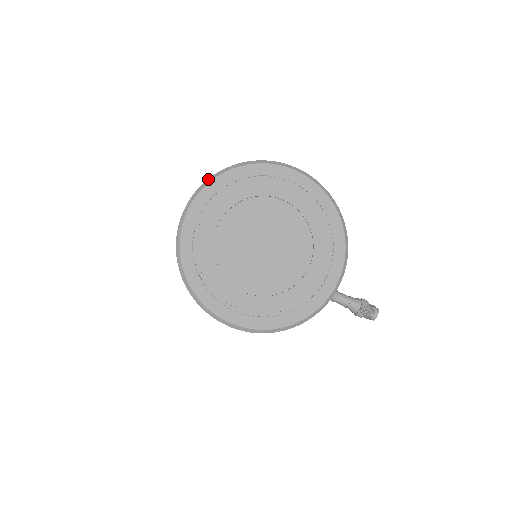
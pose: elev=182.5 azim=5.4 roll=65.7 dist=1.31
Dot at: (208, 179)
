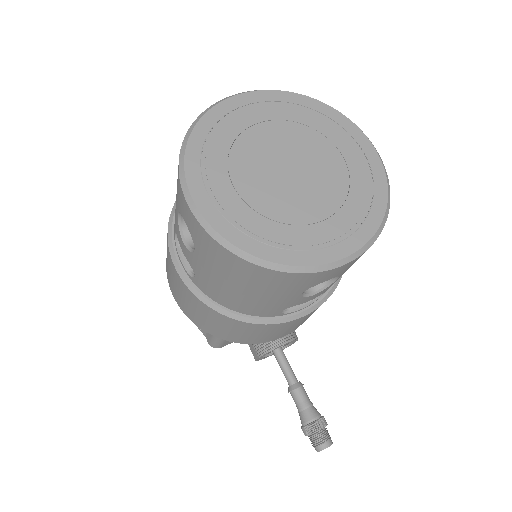
Dot at: (285, 91)
